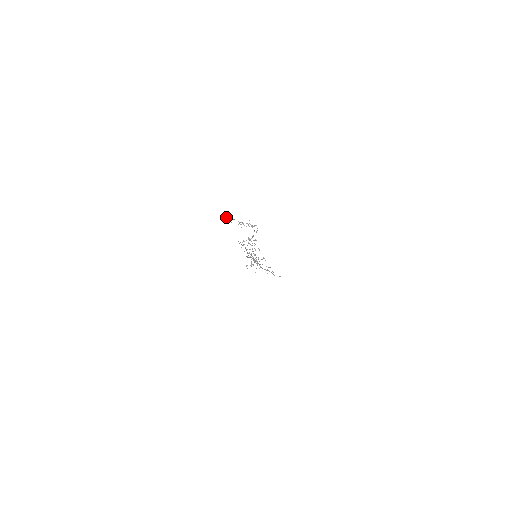
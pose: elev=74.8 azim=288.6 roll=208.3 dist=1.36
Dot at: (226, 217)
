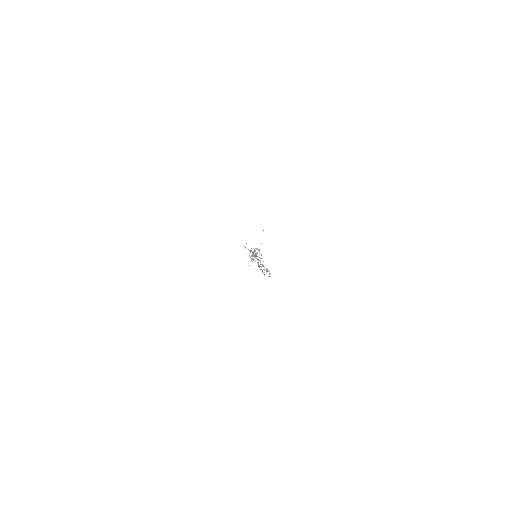
Dot at: (259, 266)
